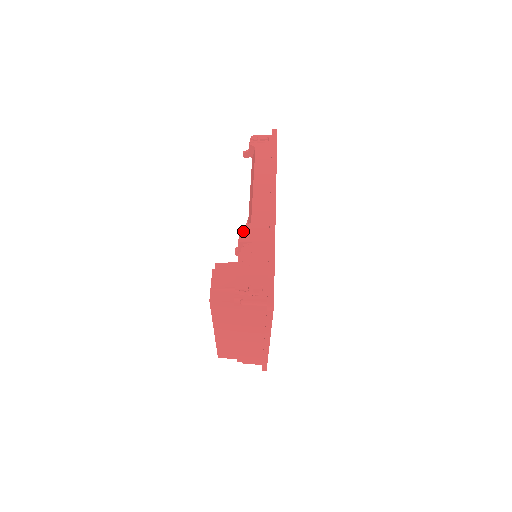
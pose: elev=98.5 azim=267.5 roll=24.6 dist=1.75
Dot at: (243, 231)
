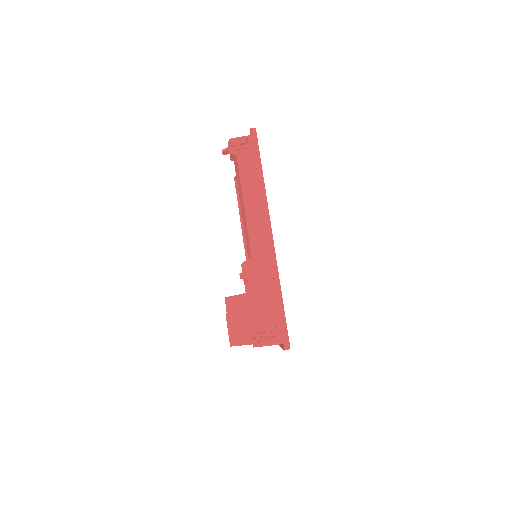
Dot at: (246, 268)
